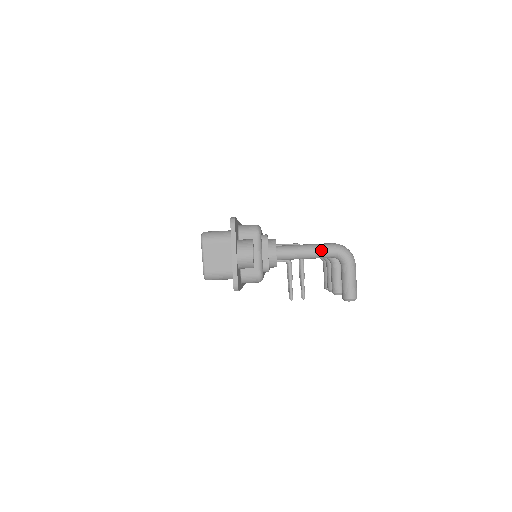
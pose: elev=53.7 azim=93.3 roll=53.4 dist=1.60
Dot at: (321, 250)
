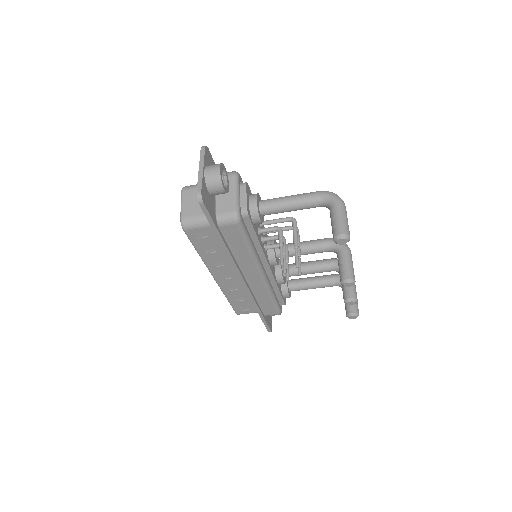
Dot at: (305, 195)
